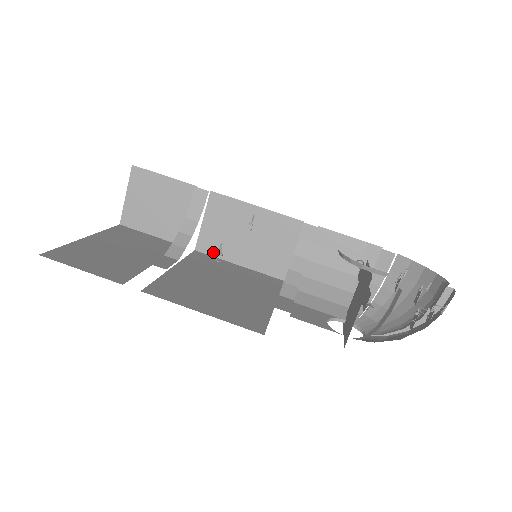
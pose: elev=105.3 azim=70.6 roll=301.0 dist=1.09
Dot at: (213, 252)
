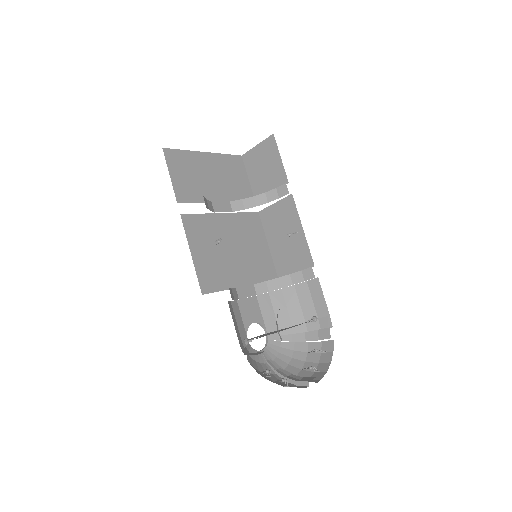
Dot at: (265, 224)
